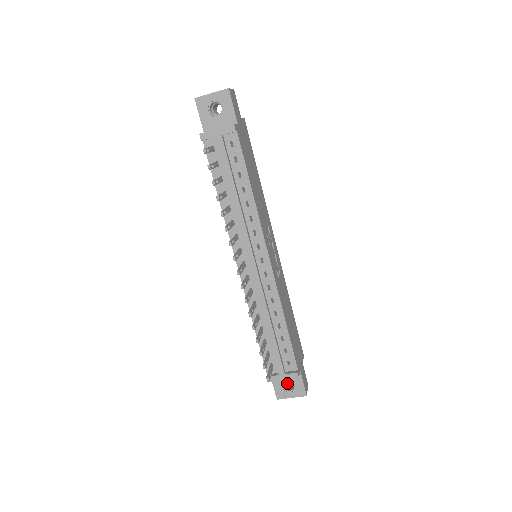
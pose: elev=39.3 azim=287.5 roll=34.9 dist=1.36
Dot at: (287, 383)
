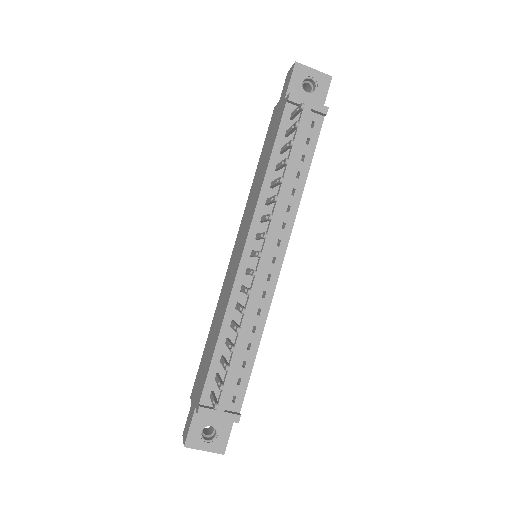
Dot at: occluded
